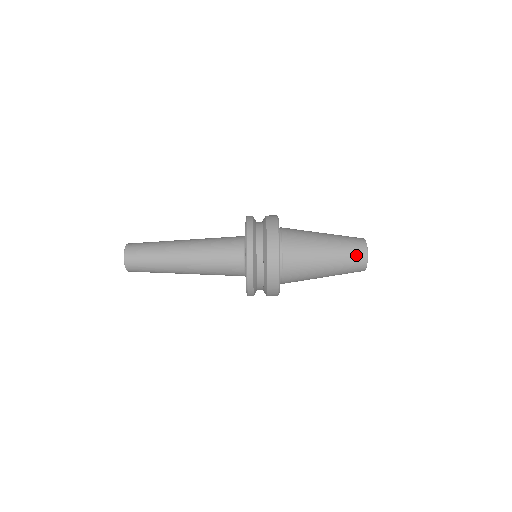
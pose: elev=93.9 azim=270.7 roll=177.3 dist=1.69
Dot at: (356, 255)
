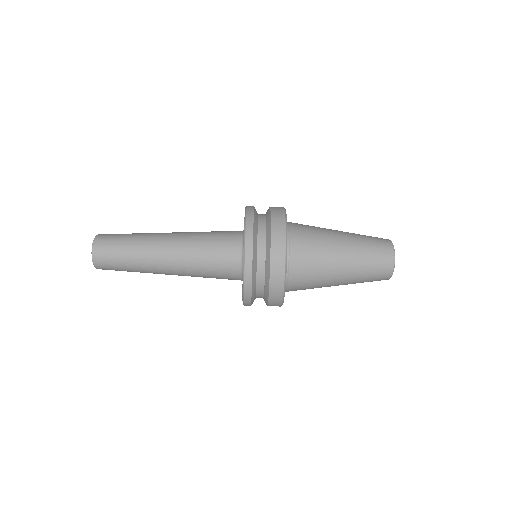
Dot at: (380, 269)
